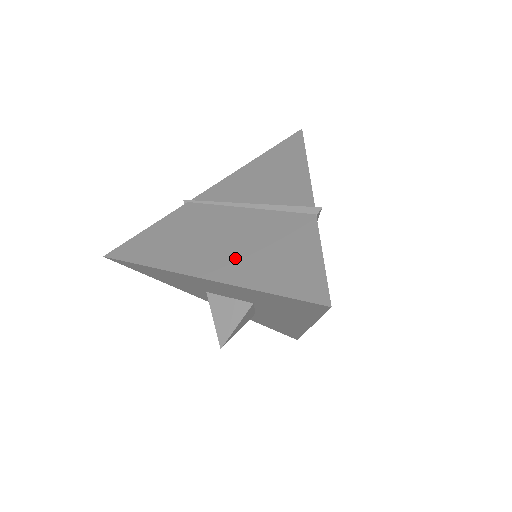
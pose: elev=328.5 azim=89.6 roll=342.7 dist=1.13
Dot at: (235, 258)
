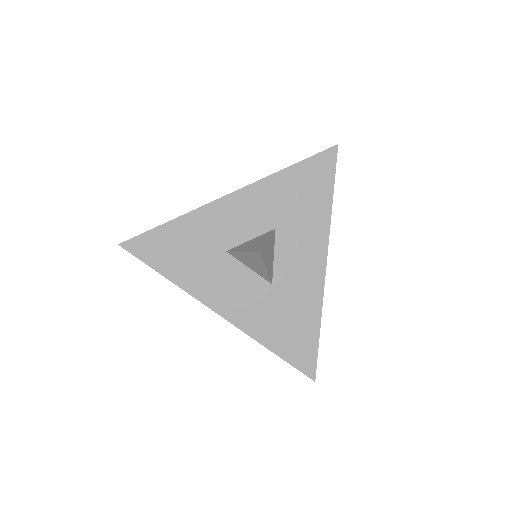
Dot at: occluded
